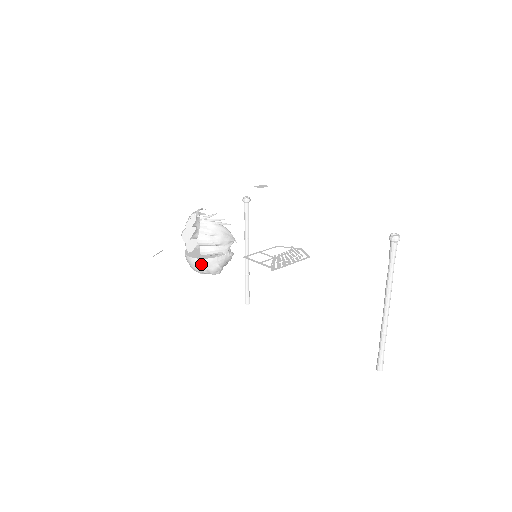
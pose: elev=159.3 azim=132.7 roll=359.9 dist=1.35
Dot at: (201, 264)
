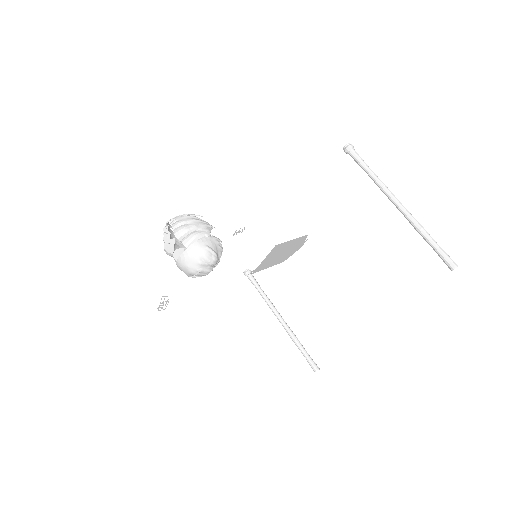
Dot at: (190, 254)
